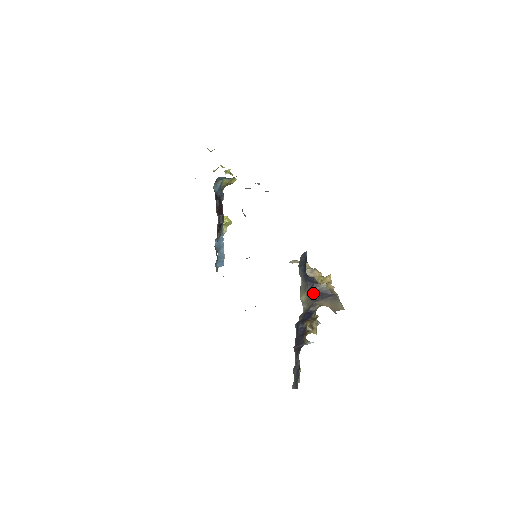
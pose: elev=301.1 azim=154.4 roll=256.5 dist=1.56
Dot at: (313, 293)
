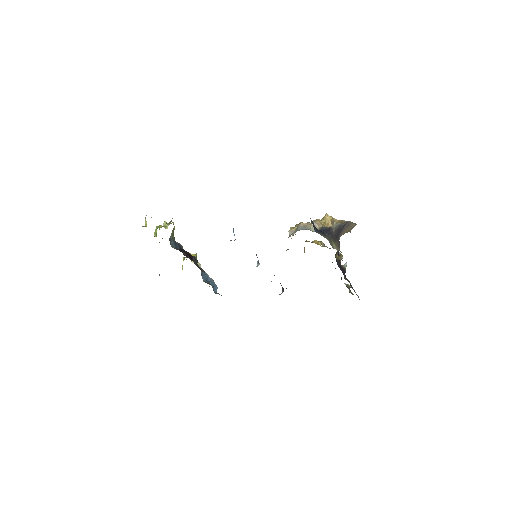
Dot at: (334, 237)
